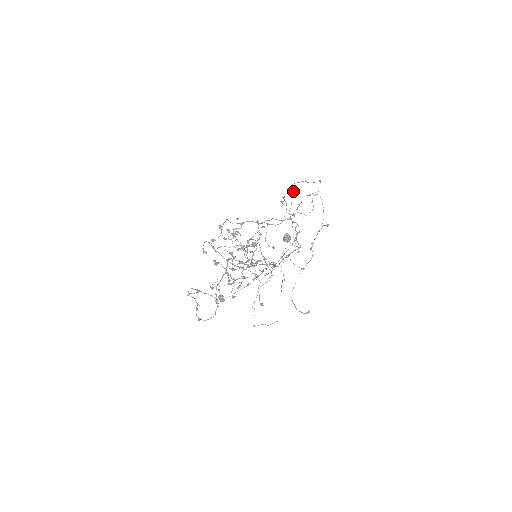
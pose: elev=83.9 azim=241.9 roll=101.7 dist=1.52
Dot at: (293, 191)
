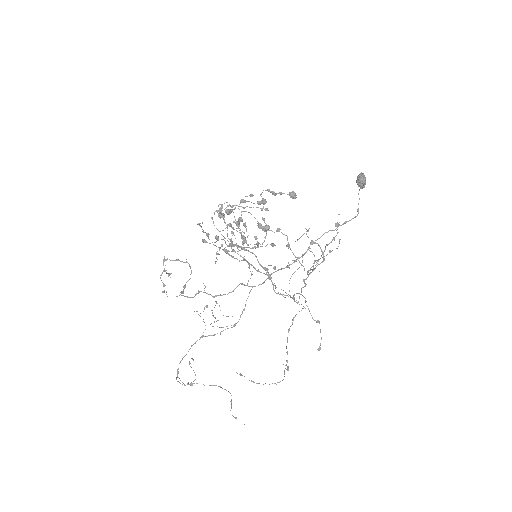
Dot at: (306, 301)
